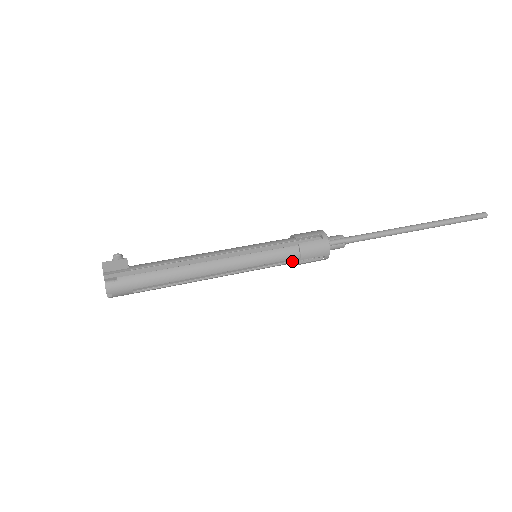
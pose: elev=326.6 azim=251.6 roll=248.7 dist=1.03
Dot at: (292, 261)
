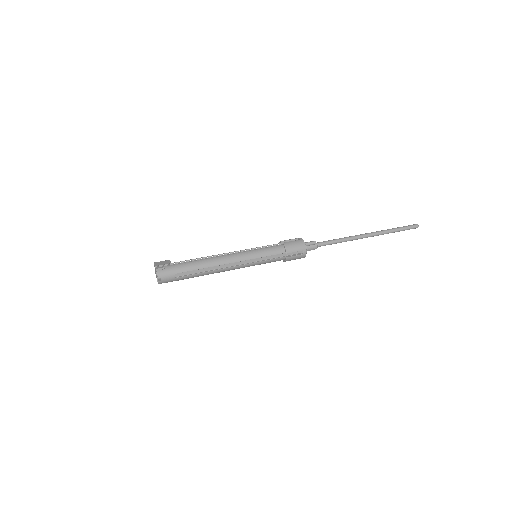
Dot at: (281, 257)
